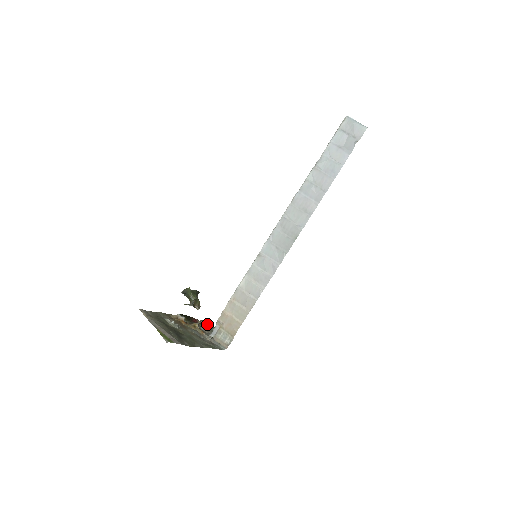
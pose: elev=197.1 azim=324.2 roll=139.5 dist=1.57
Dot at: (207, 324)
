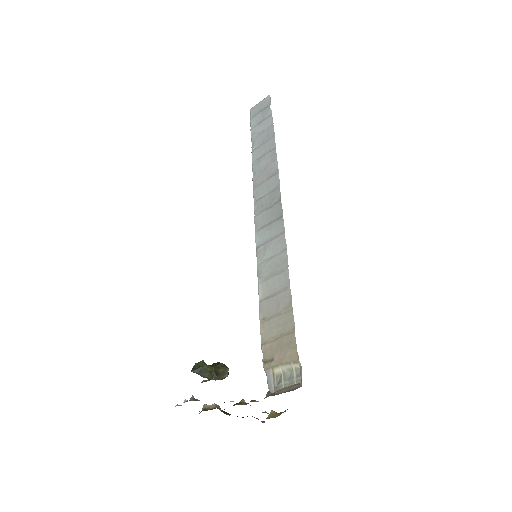
Dot at: (276, 415)
